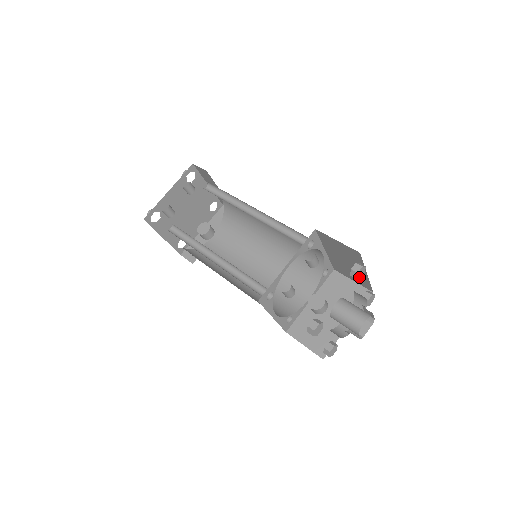
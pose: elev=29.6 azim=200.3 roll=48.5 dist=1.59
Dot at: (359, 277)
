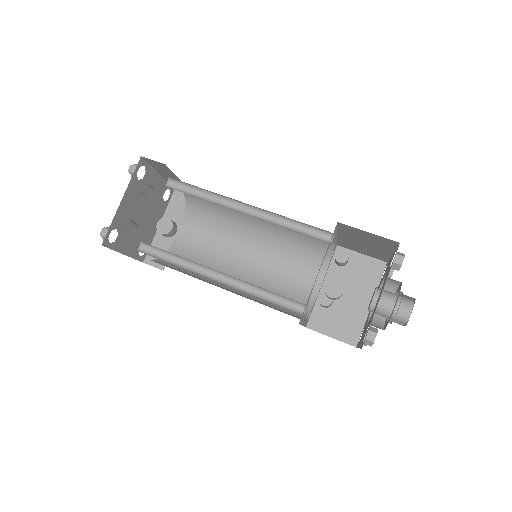
Dot at: occluded
